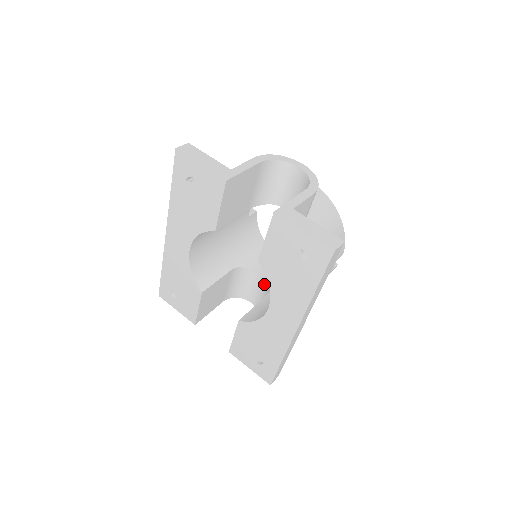
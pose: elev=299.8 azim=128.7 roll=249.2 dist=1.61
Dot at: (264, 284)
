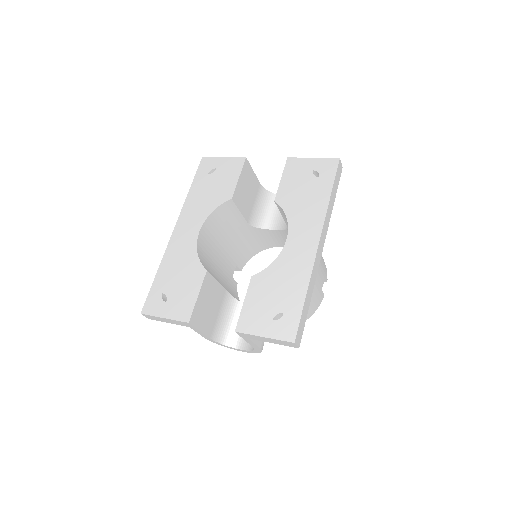
Dot at: occluded
